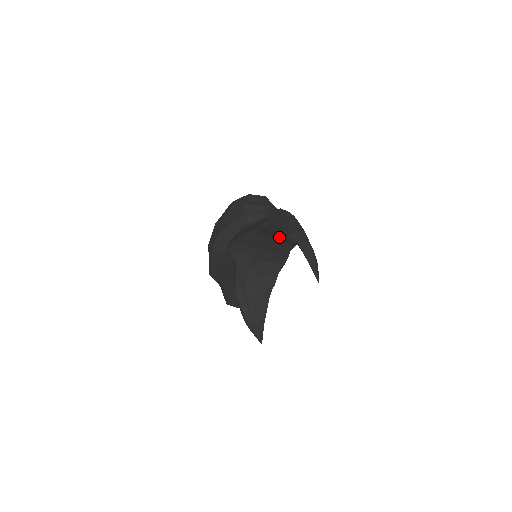
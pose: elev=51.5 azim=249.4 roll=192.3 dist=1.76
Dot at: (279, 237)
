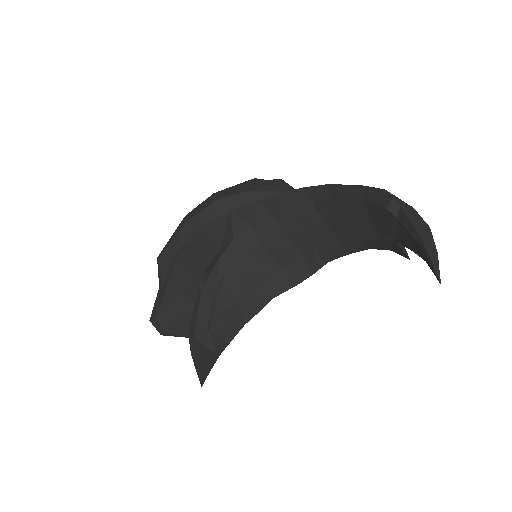
Dot at: (344, 216)
